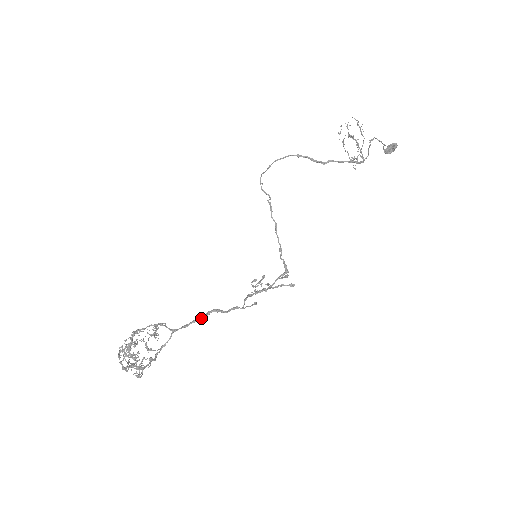
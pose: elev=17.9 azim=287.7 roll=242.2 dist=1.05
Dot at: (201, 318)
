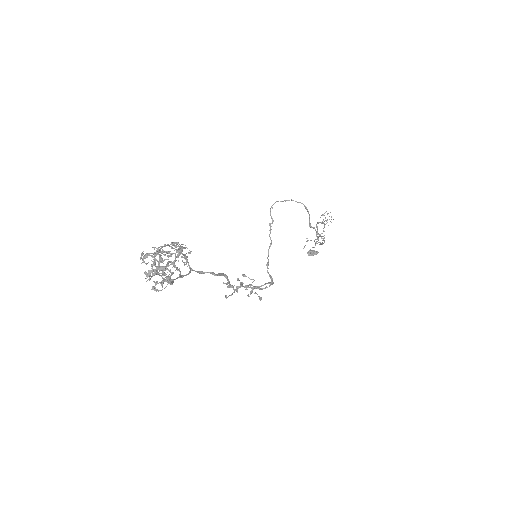
Dot at: (217, 274)
